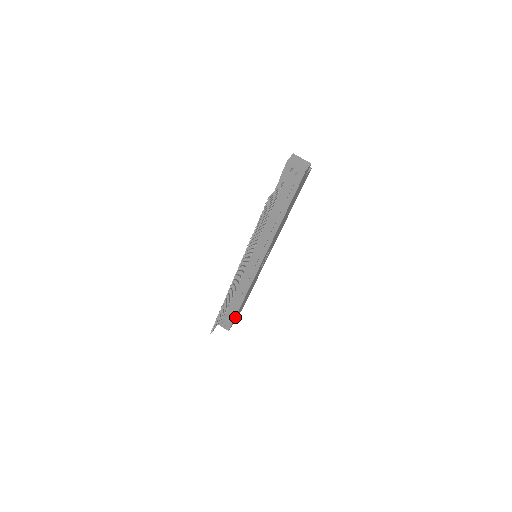
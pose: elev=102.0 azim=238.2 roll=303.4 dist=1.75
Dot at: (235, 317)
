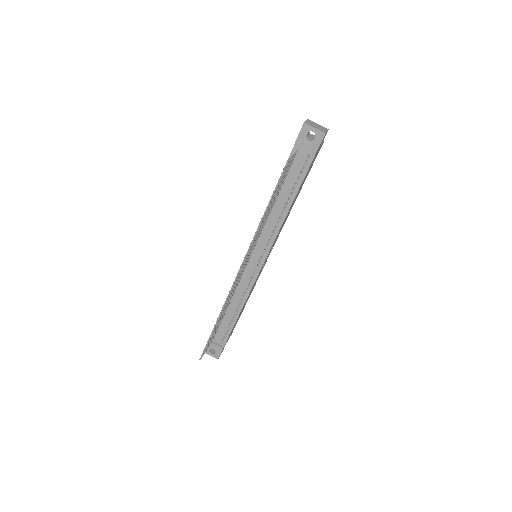
Dot at: occluded
